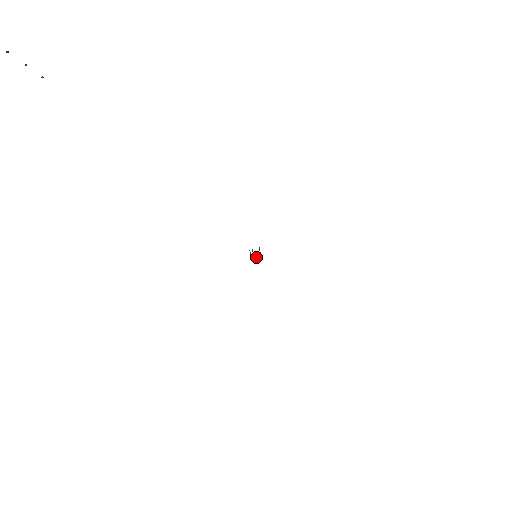
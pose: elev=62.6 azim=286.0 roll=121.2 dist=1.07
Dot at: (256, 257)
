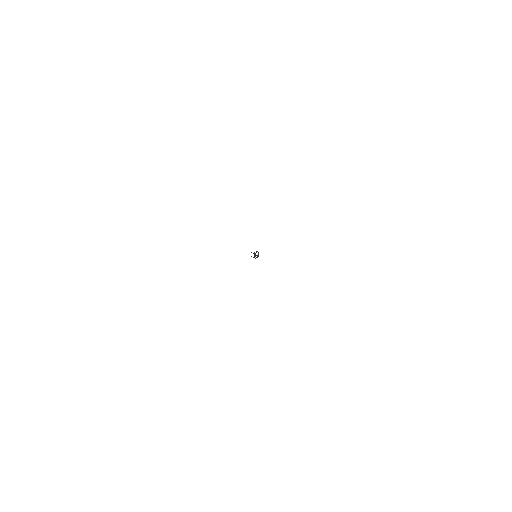
Dot at: occluded
